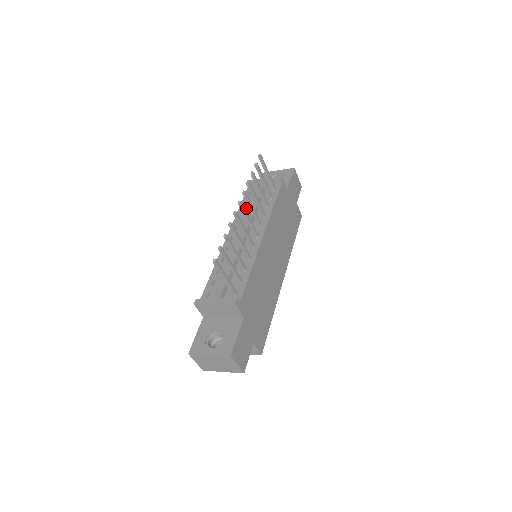
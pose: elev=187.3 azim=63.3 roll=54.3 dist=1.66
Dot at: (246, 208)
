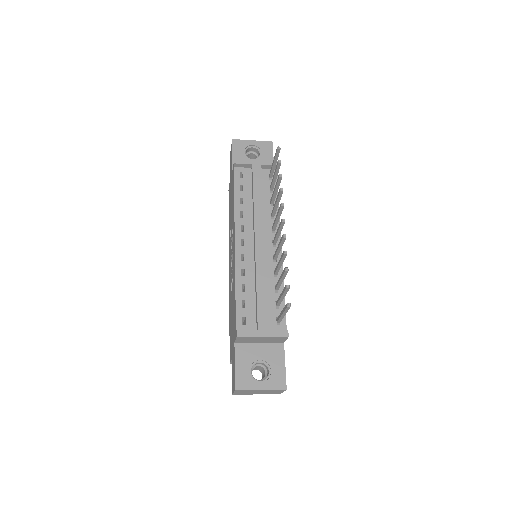
Dot at: (244, 200)
